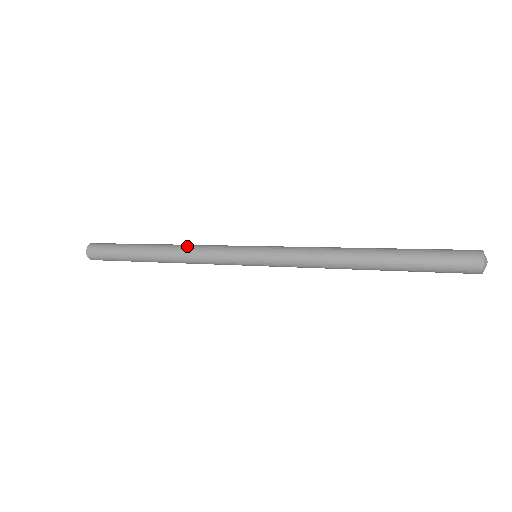
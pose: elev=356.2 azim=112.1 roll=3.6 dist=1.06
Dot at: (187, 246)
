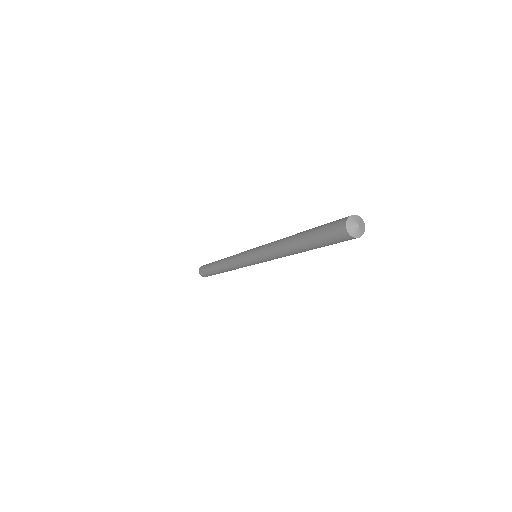
Dot at: (227, 262)
